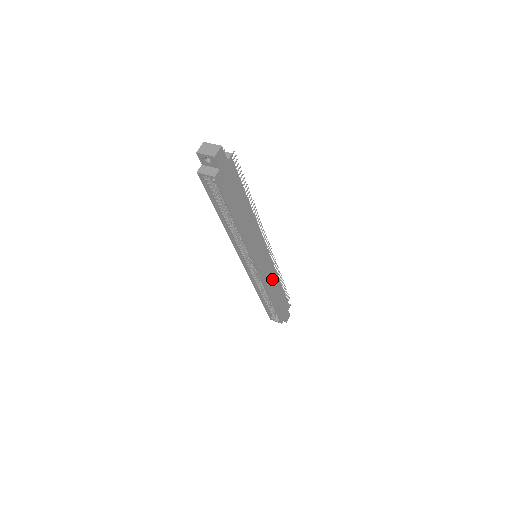
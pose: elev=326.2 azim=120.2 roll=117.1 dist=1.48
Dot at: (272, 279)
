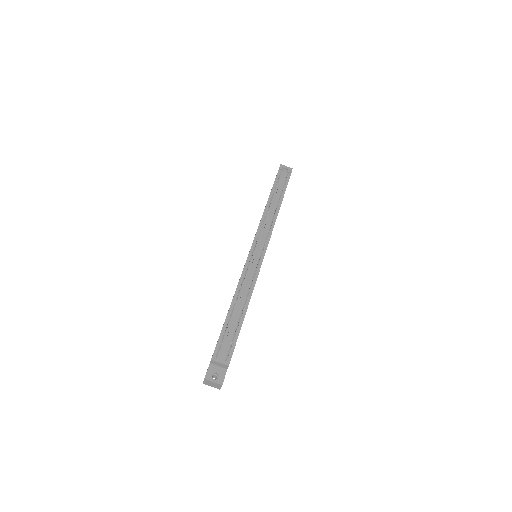
Dot at: occluded
